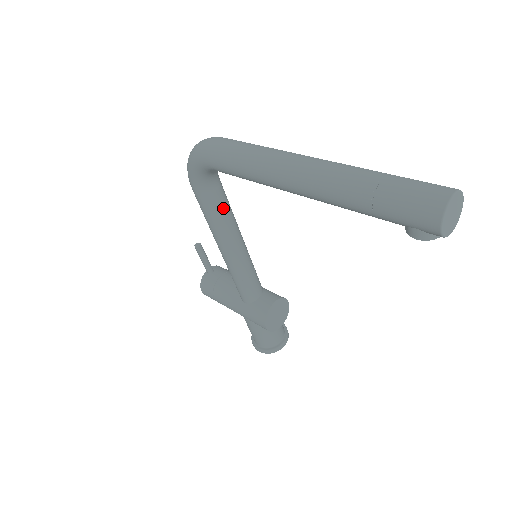
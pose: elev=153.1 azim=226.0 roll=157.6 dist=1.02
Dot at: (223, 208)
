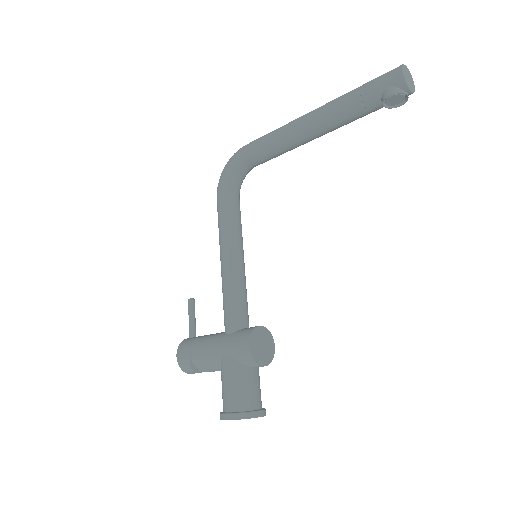
Dot at: (237, 214)
